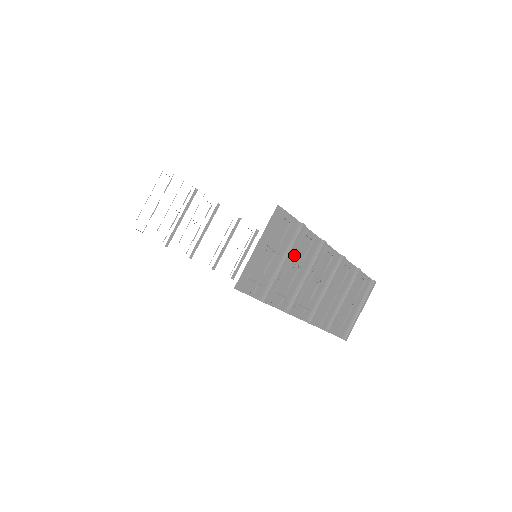
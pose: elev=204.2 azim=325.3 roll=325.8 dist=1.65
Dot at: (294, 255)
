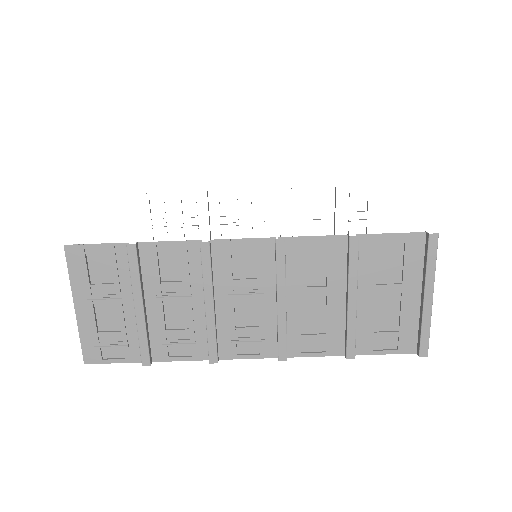
Dot at: (157, 286)
